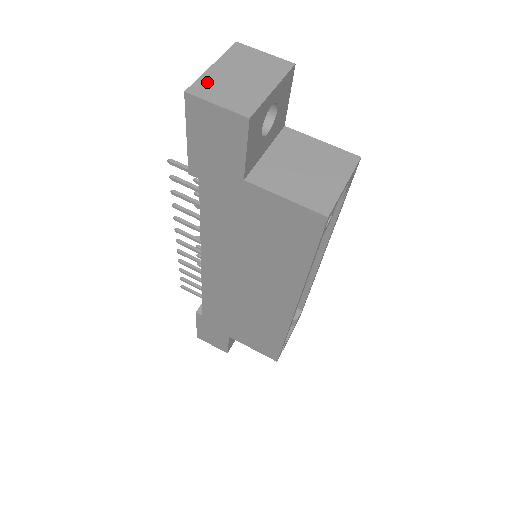
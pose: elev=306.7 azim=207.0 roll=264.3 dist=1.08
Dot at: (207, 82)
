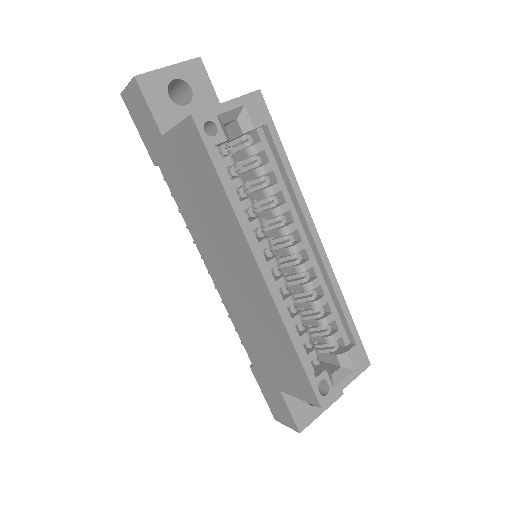
Dot at: occluded
